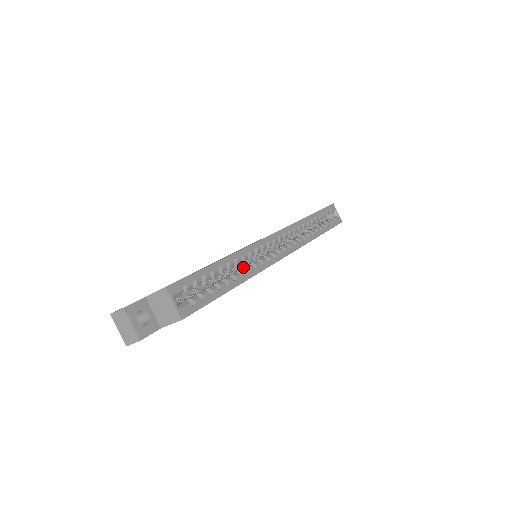
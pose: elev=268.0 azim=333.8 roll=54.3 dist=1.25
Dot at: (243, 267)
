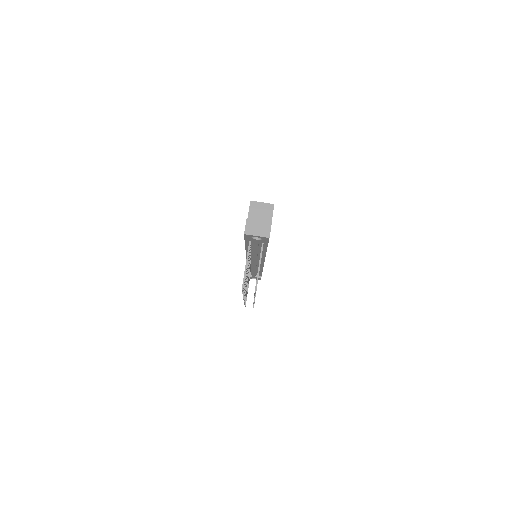
Dot at: occluded
